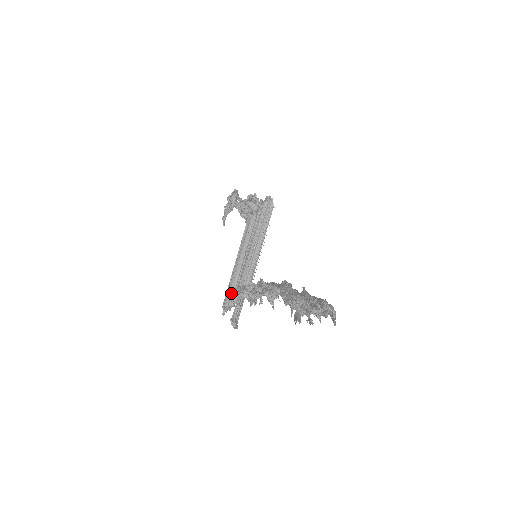
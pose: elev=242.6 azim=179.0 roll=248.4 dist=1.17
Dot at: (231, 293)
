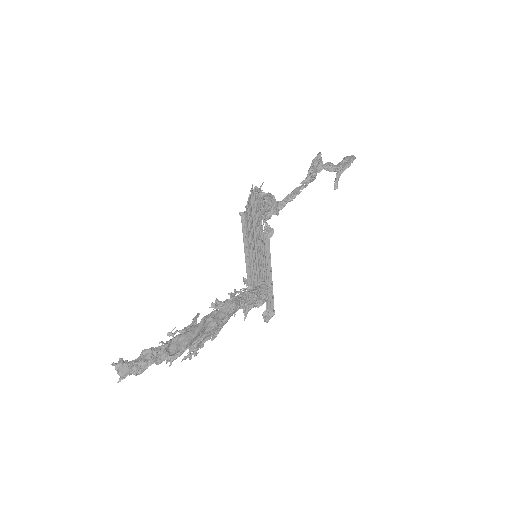
Dot at: (230, 294)
